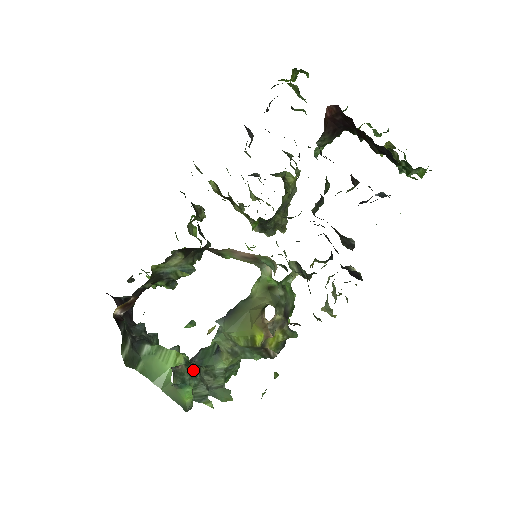
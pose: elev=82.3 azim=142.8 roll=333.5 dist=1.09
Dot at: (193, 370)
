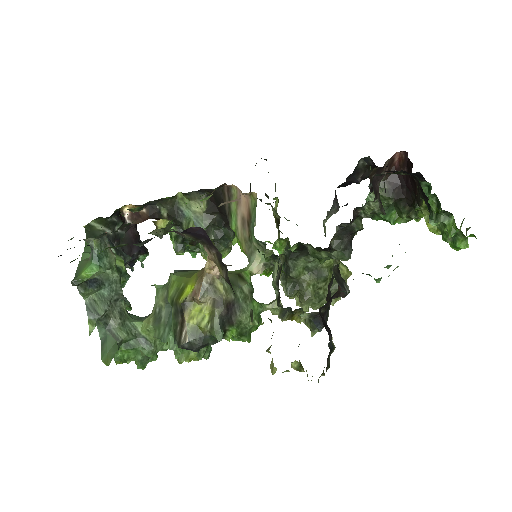
Dot at: (116, 282)
